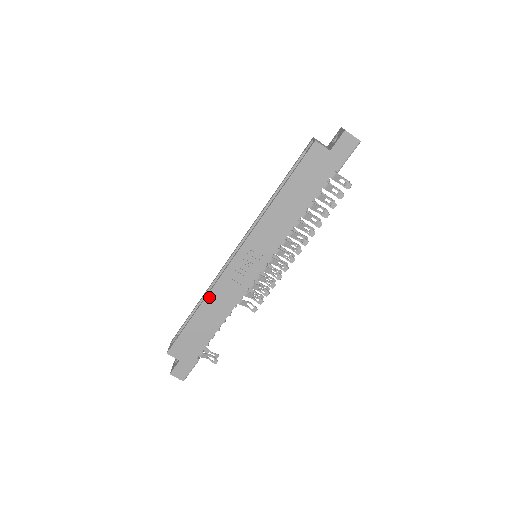
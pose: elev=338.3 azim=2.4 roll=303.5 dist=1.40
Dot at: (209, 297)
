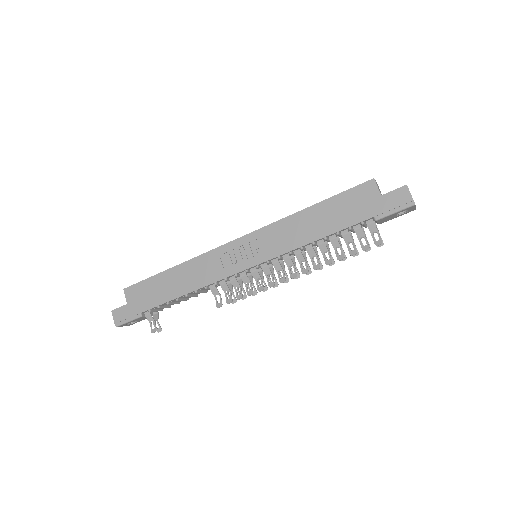
Dot at: (191, 262)
